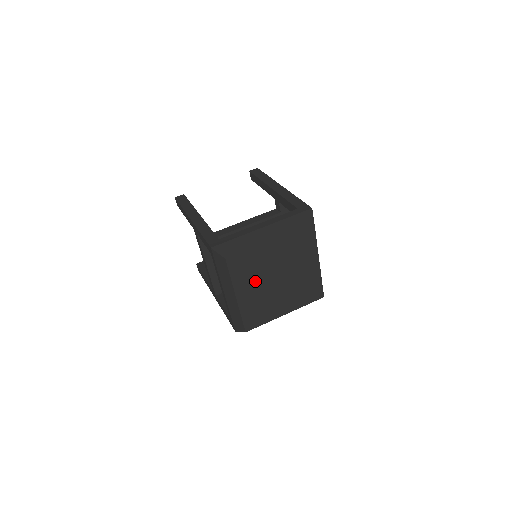
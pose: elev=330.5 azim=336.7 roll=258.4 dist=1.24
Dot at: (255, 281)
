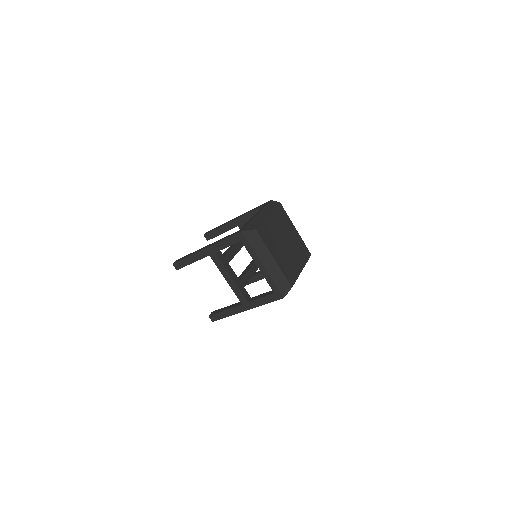
Dot at: (276, 245)
